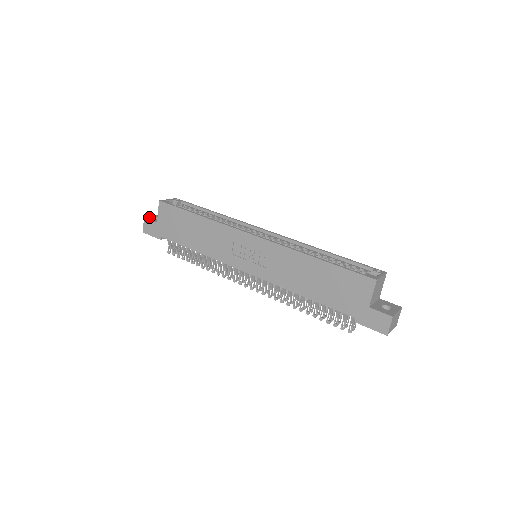
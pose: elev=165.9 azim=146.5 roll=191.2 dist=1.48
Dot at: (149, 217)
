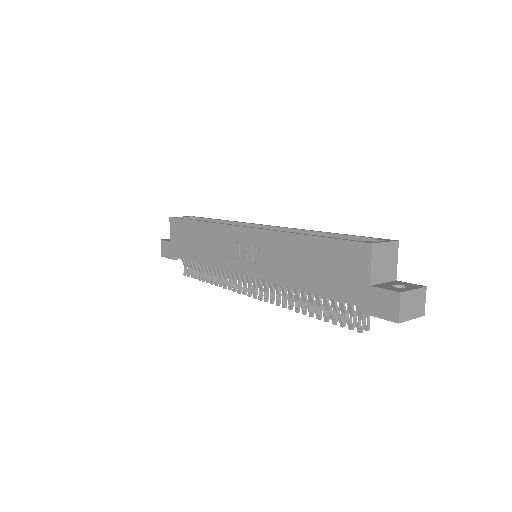
Dot at: (166, 239)
